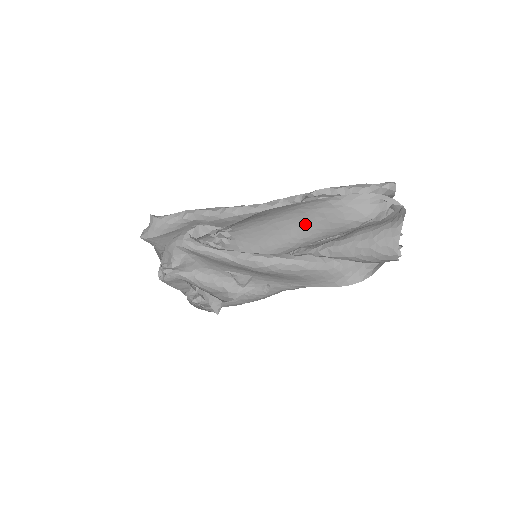
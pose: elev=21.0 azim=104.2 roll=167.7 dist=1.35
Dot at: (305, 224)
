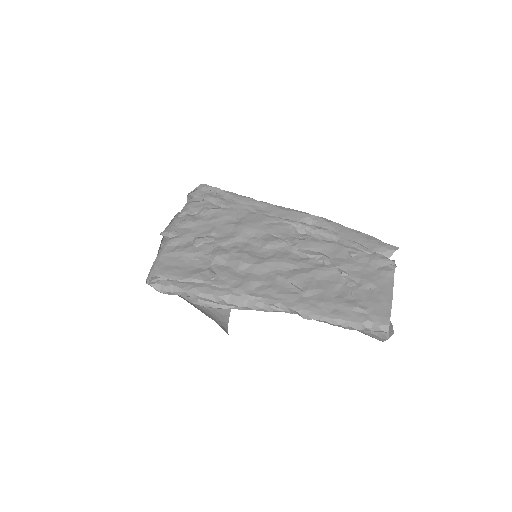
Dot at: occluded
